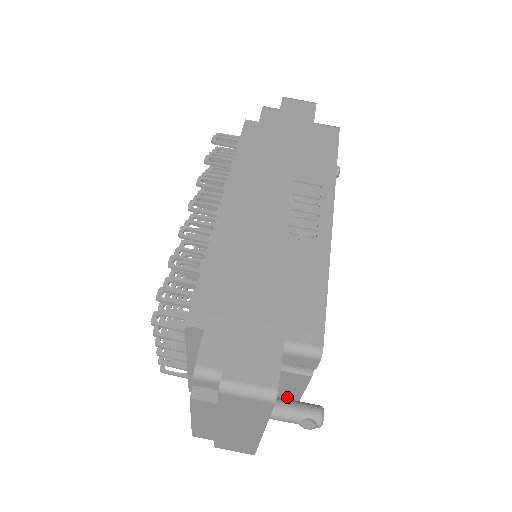
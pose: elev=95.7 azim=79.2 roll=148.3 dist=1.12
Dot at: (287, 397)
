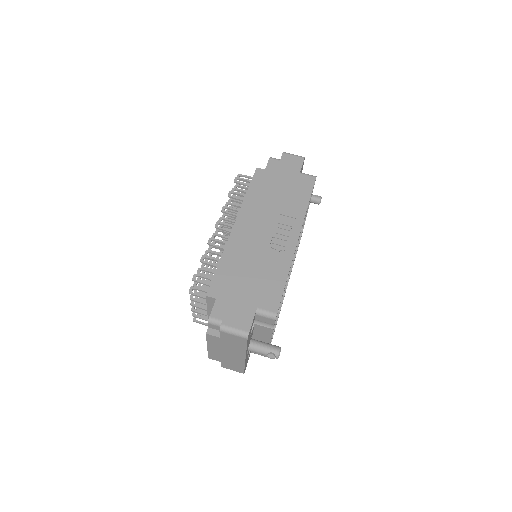
Dot at: (263, 341)
